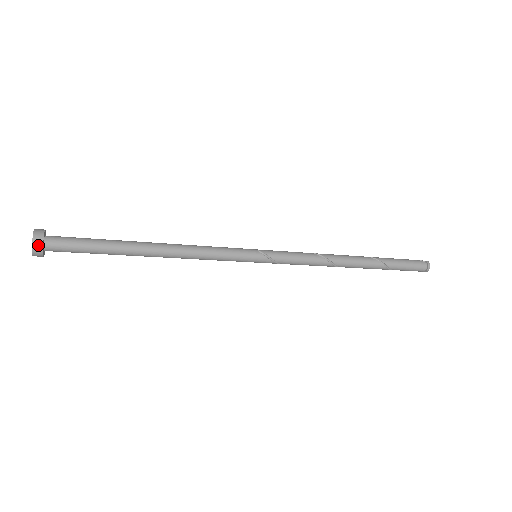
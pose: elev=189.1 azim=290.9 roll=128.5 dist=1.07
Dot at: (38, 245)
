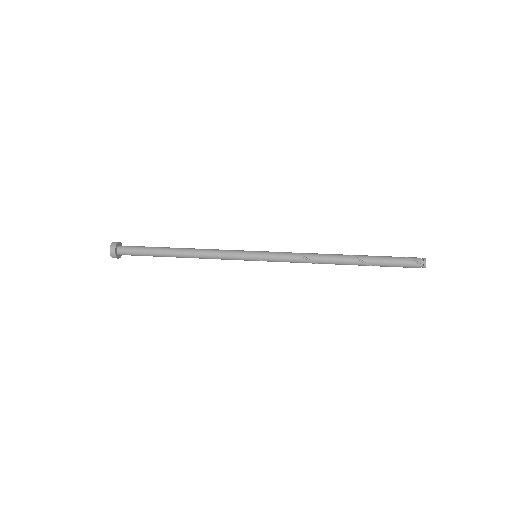
Dot at: occluded
